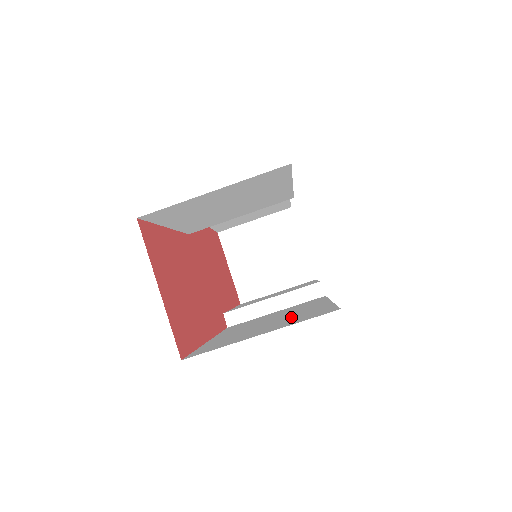
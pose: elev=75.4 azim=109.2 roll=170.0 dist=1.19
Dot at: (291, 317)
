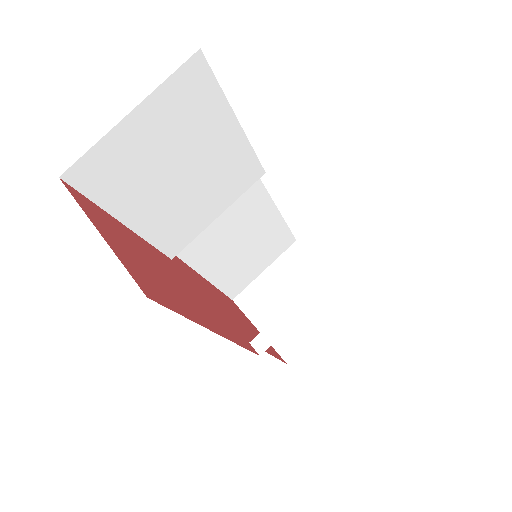
Dot at: occluded
